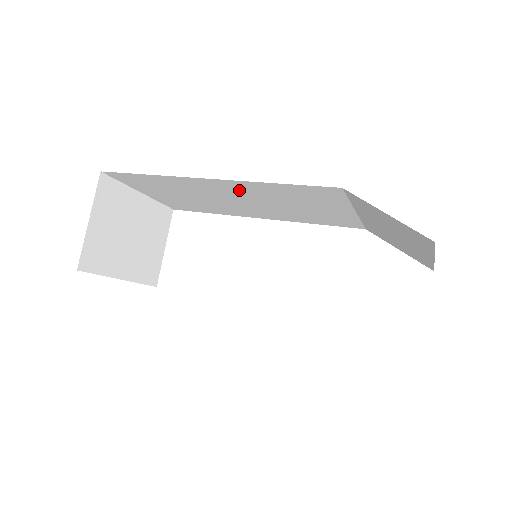
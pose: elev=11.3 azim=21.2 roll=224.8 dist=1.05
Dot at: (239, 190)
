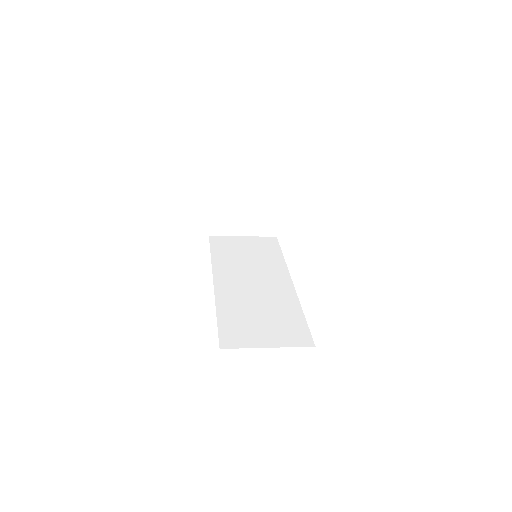
Dot at: occluded
